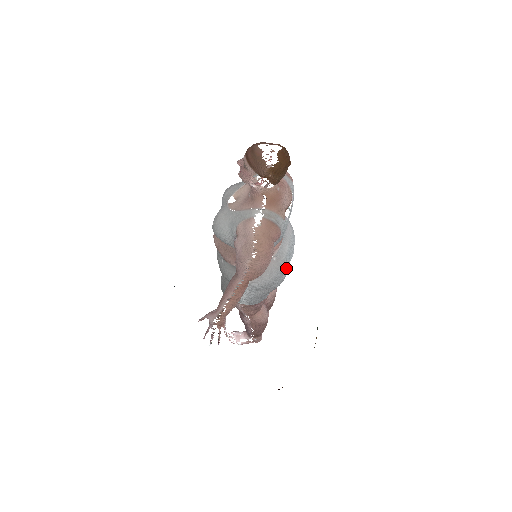
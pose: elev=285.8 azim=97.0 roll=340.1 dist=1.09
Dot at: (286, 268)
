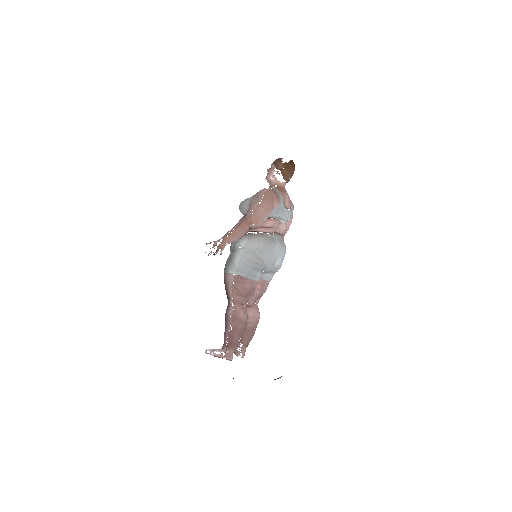
Dot at: (274, 255)
